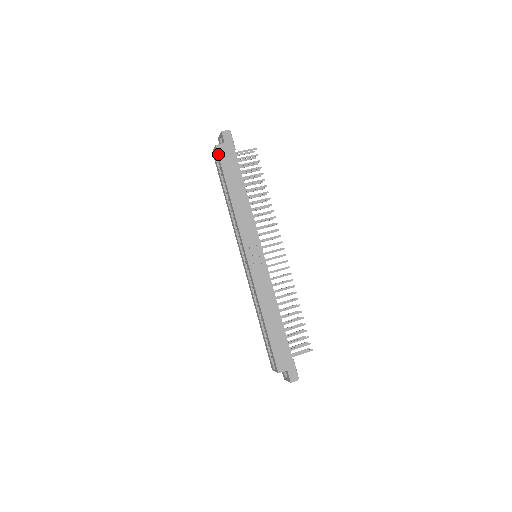
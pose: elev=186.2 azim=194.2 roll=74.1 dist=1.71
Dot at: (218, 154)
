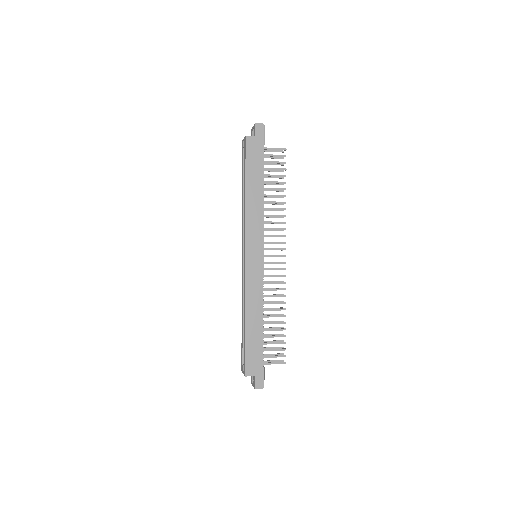
Dot at: (245, 145)
